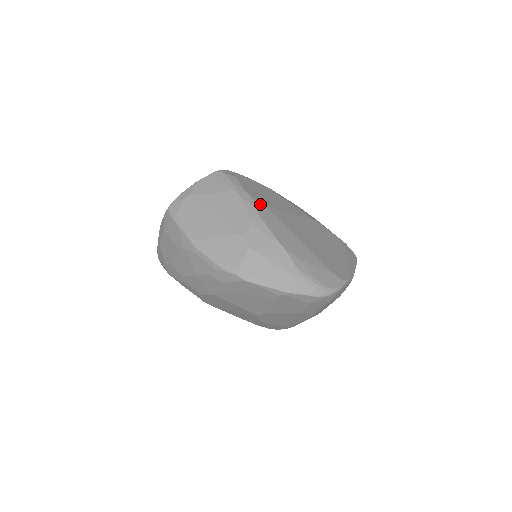
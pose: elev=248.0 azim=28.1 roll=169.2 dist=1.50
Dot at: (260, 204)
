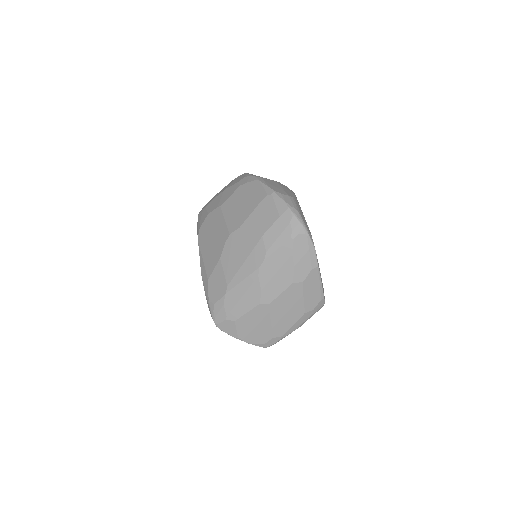
Dot at: occluded
